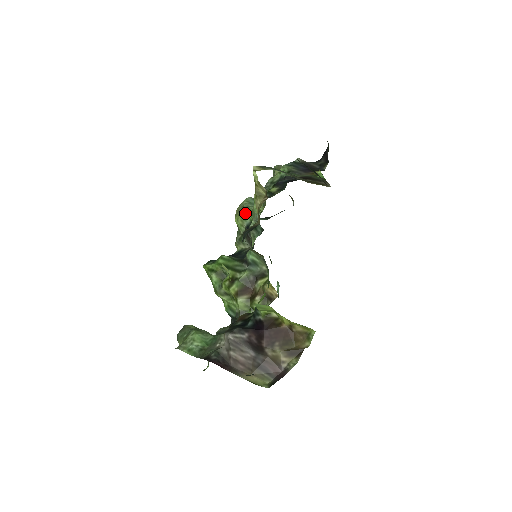
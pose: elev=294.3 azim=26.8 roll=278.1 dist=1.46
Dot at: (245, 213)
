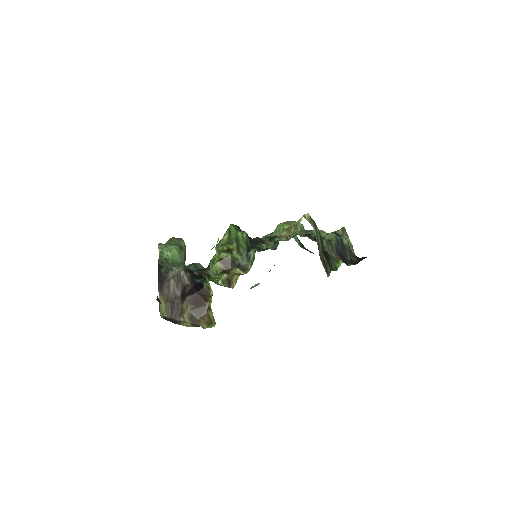
Dot at: (284, 229)
